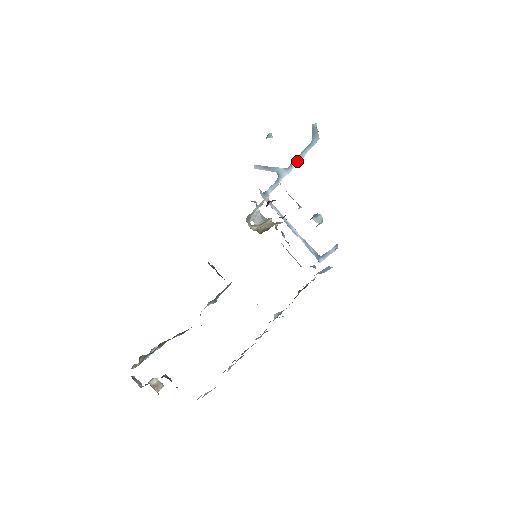
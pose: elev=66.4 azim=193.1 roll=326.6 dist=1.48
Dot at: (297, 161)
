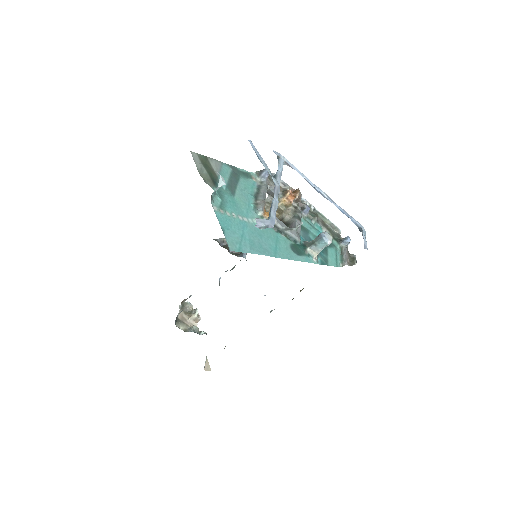
Dot at: (275, 199)
